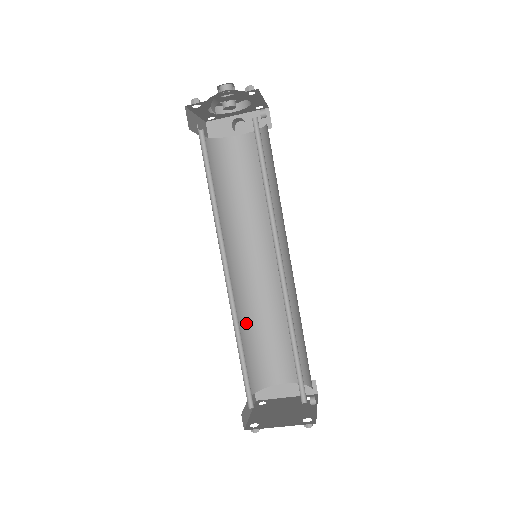
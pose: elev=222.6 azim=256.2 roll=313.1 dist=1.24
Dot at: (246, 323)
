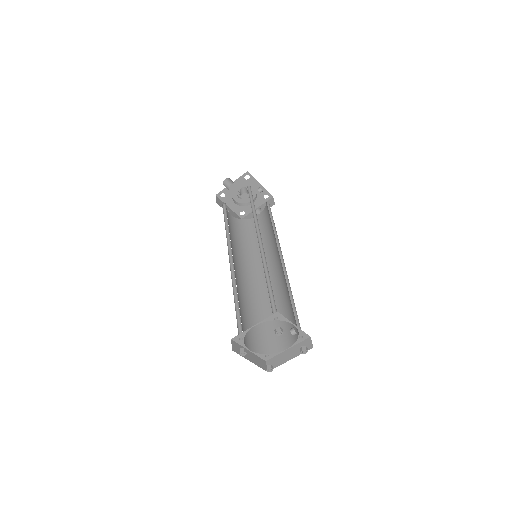
Dot at: (256, 308)
